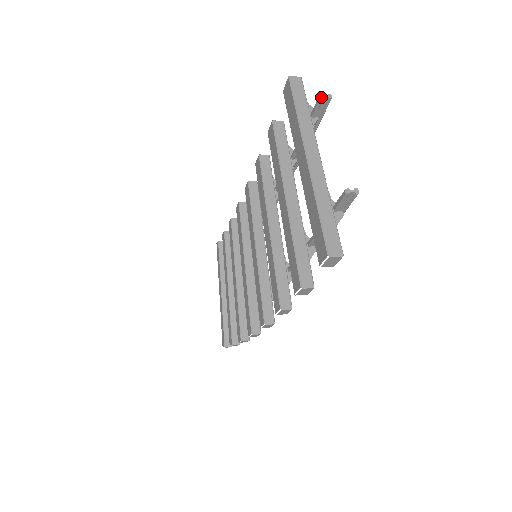
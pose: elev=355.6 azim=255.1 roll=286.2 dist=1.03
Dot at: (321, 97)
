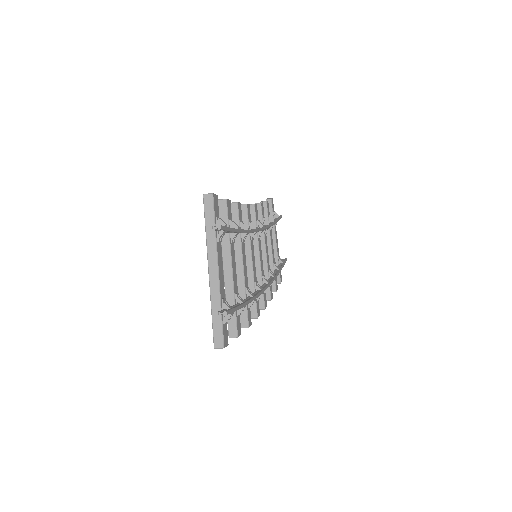
Dot at: (213, 229)
